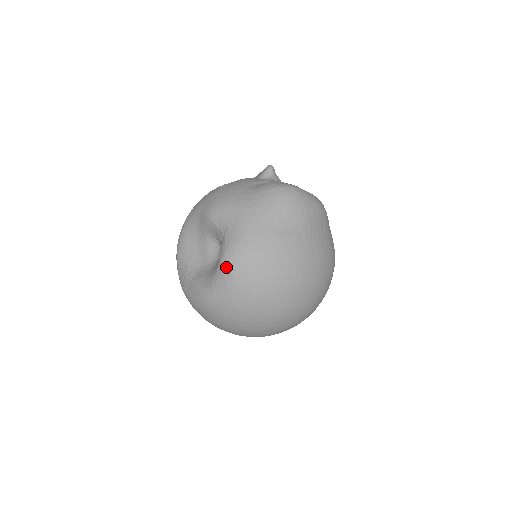
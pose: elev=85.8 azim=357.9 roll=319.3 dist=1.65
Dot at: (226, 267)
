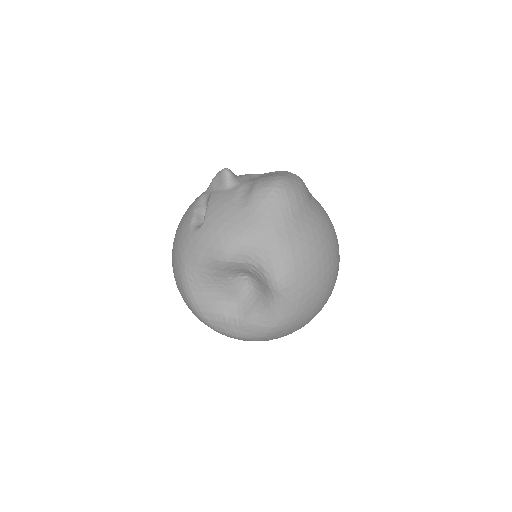
Dot at: (285, 291)
